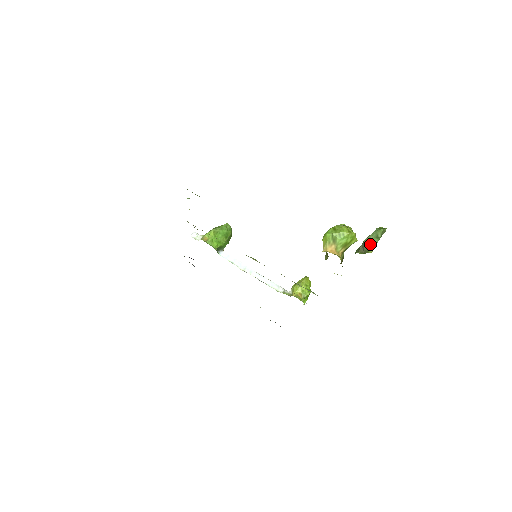
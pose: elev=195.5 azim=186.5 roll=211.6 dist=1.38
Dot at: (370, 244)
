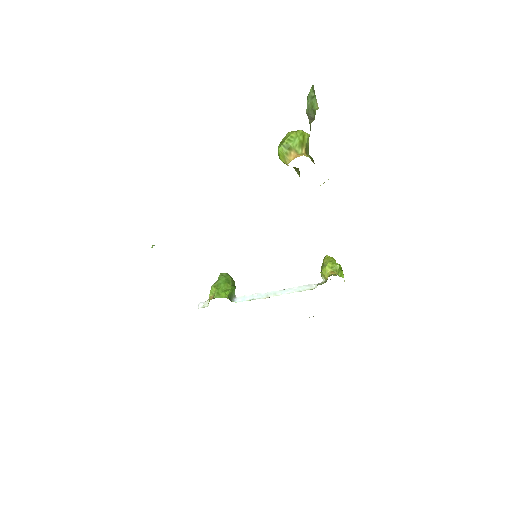
Dot at: (312, 107)
